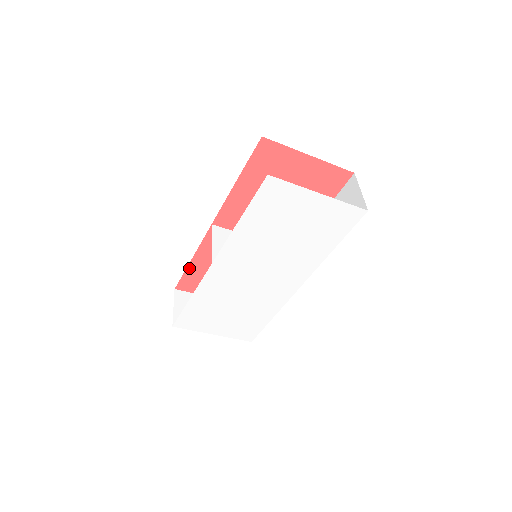
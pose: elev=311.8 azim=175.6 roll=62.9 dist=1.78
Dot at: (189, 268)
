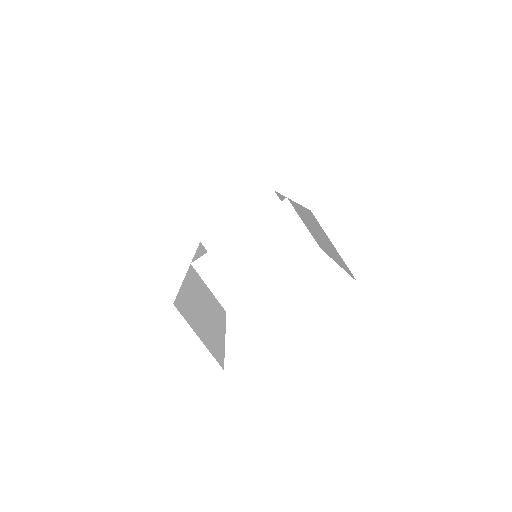
Dot at: occluded
